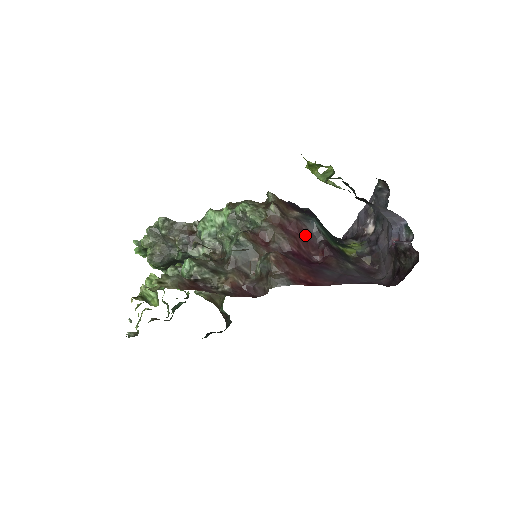
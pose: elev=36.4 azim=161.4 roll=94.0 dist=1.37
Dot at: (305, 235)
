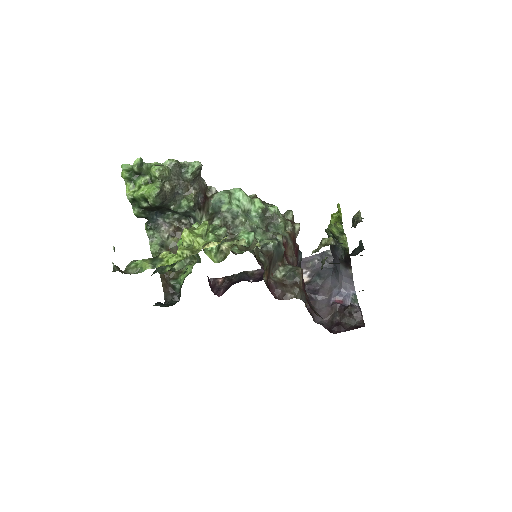
Dot at: occluded
